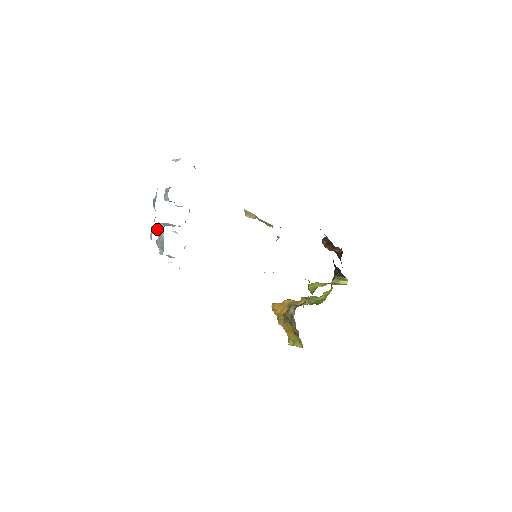
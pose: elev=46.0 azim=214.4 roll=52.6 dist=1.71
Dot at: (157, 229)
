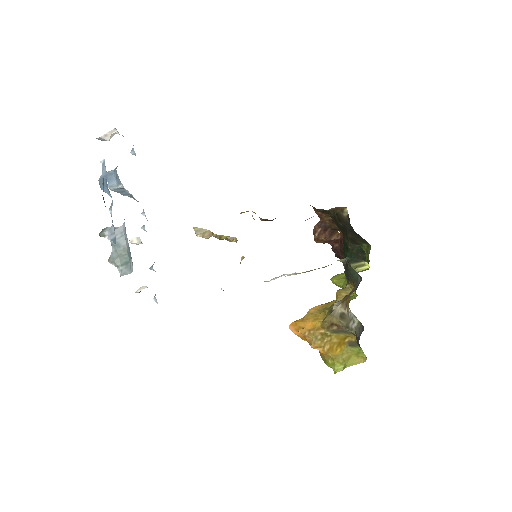
Dot at: occluded
